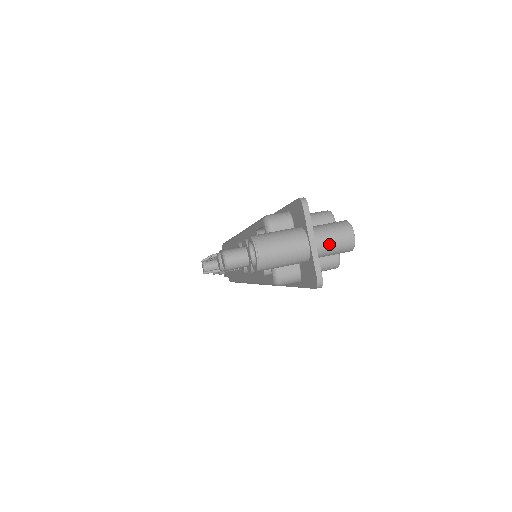
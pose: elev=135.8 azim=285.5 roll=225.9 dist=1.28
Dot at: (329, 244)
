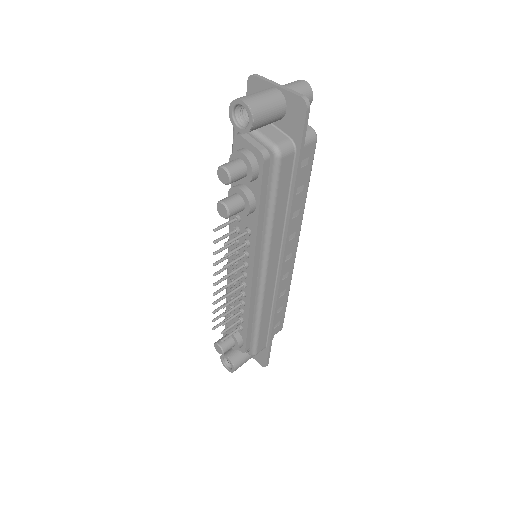
Dot at: (292, 88)
